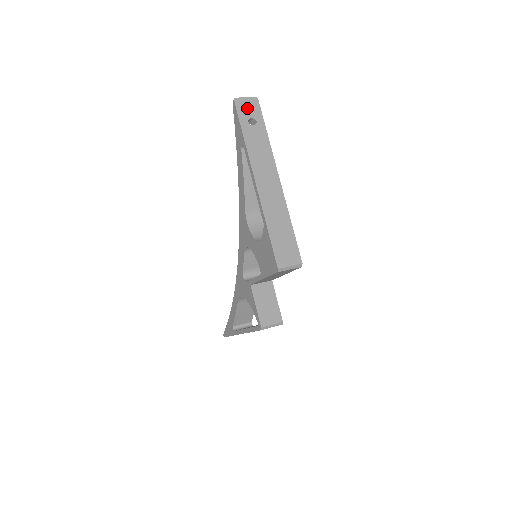
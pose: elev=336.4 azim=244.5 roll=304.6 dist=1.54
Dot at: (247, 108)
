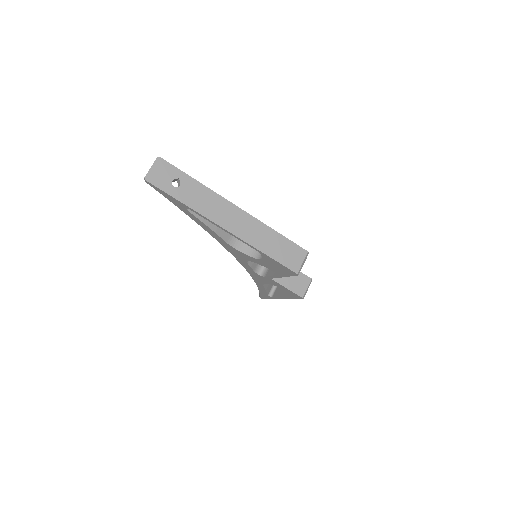
Dot at: (161, 176)
